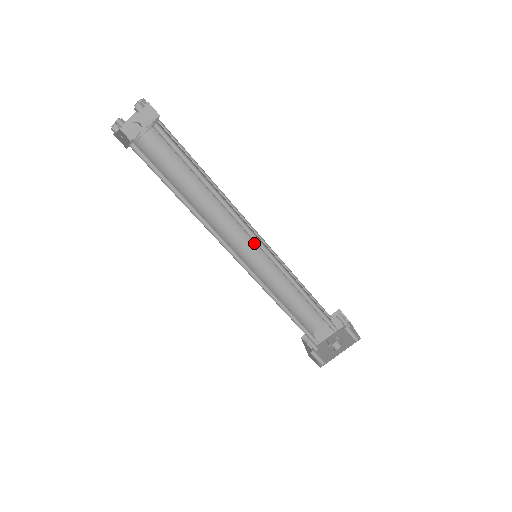
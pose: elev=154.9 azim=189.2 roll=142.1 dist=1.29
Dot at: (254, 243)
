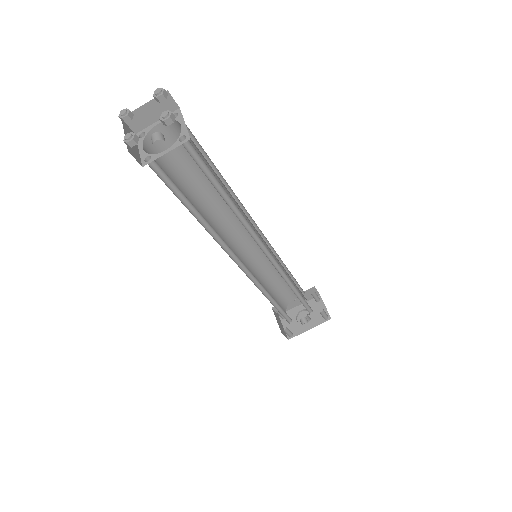
Dot at: occluded
